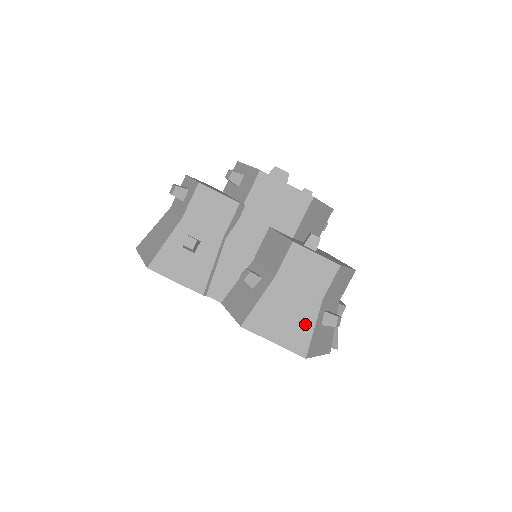
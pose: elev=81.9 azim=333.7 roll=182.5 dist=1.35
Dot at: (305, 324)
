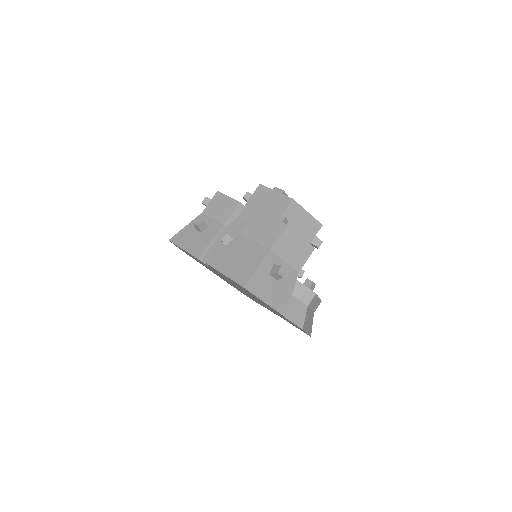
Dot at: (251, 265)
